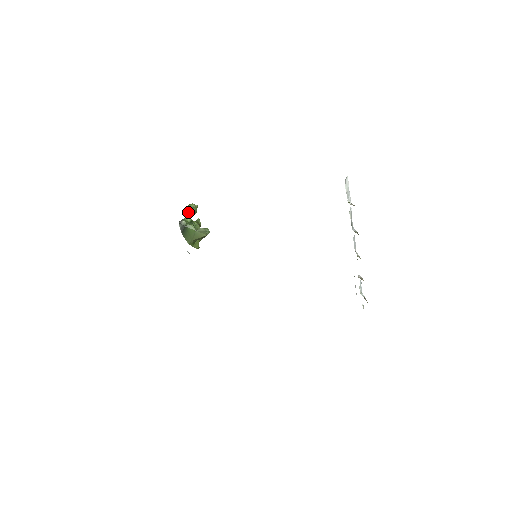
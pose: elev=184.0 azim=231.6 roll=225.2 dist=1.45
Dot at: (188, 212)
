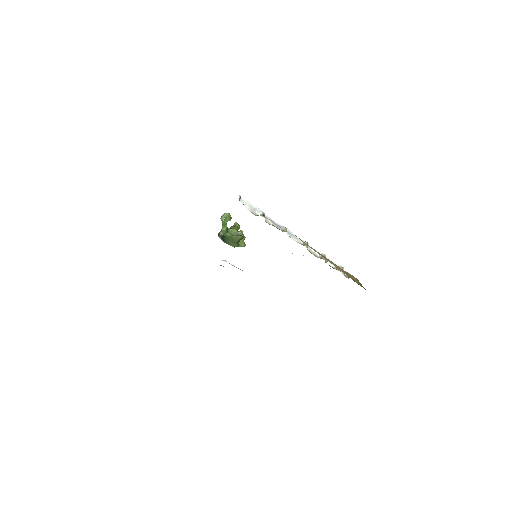
Dot at: (223, 222)
